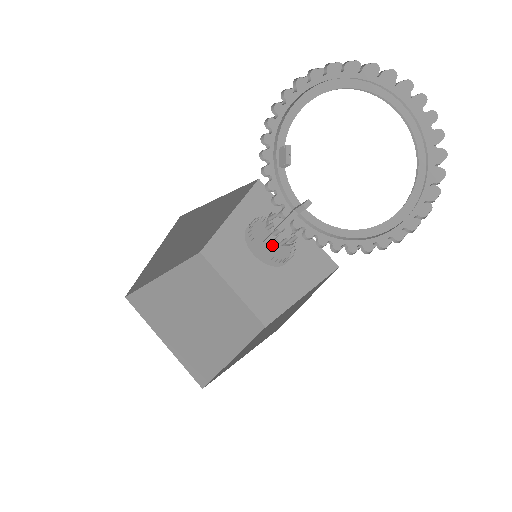
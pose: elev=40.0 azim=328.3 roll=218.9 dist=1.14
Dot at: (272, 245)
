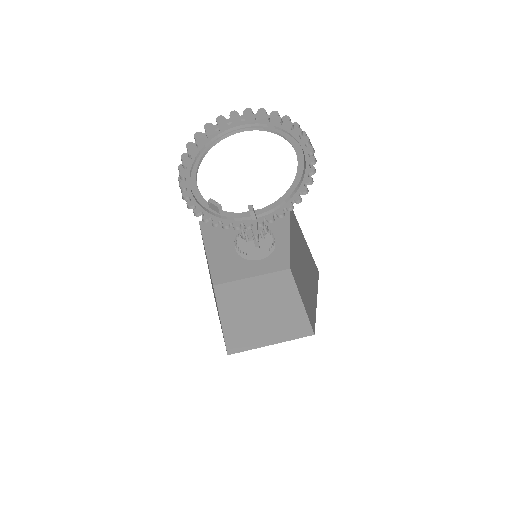
Dot at: occluded
